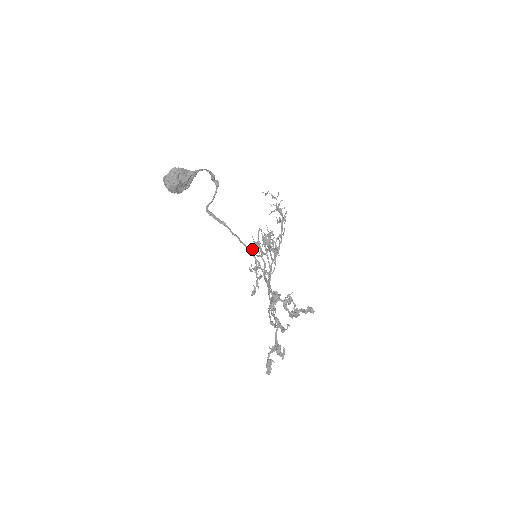
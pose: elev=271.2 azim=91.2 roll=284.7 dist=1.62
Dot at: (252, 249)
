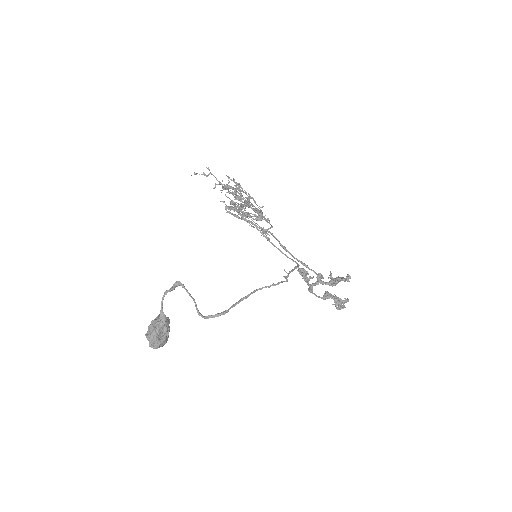
Dot at: occluded
